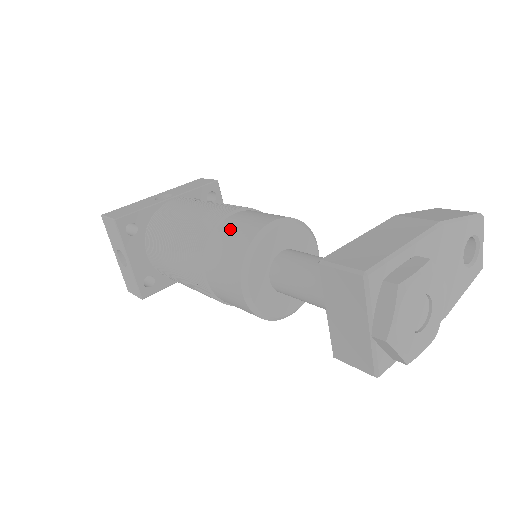
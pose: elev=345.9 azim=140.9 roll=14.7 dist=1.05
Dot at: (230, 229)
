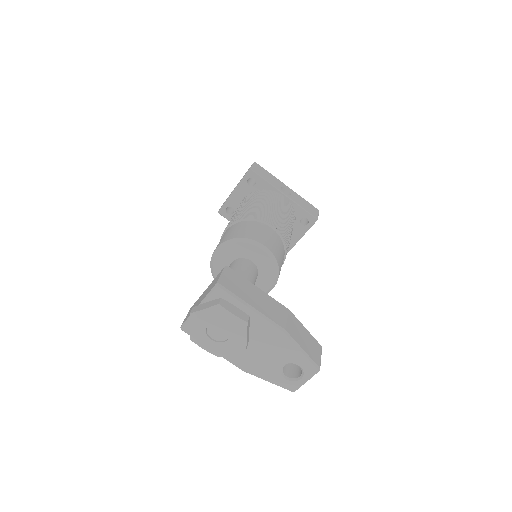
Dot at: (254, 227)
